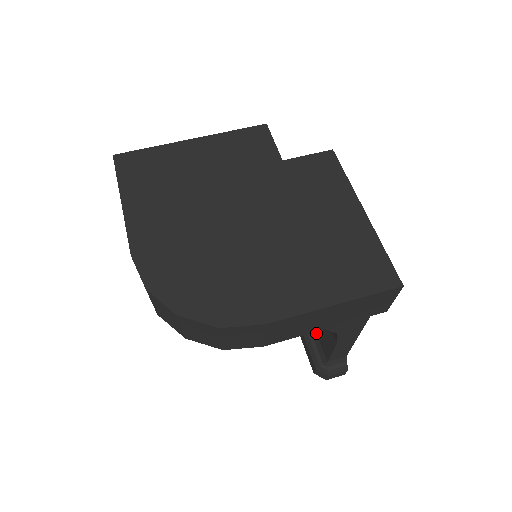
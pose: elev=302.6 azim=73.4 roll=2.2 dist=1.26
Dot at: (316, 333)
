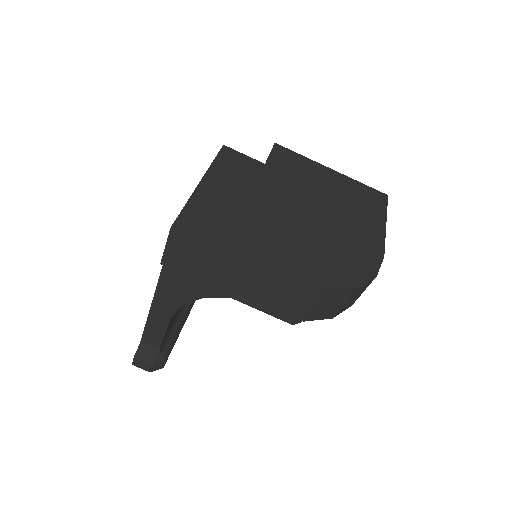
Dot at: occluded
